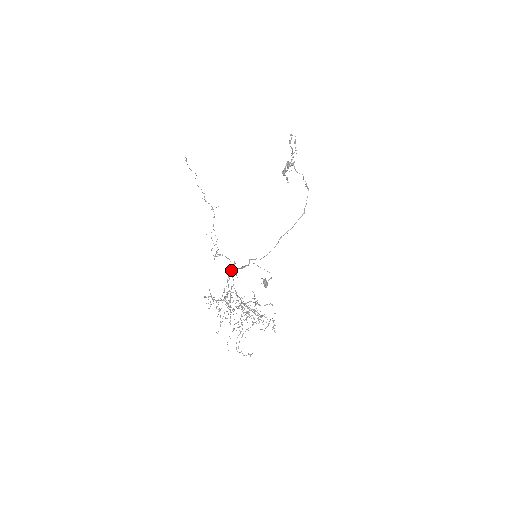
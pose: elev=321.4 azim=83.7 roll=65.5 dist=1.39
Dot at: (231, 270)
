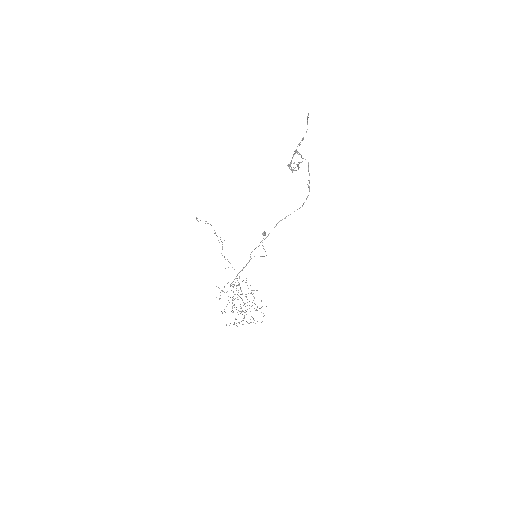
Dot at: occluded
